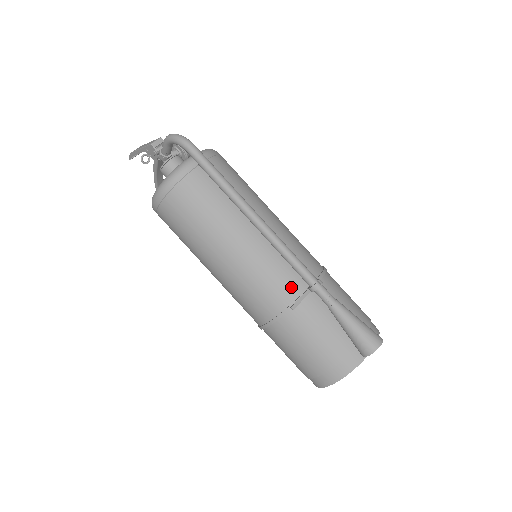
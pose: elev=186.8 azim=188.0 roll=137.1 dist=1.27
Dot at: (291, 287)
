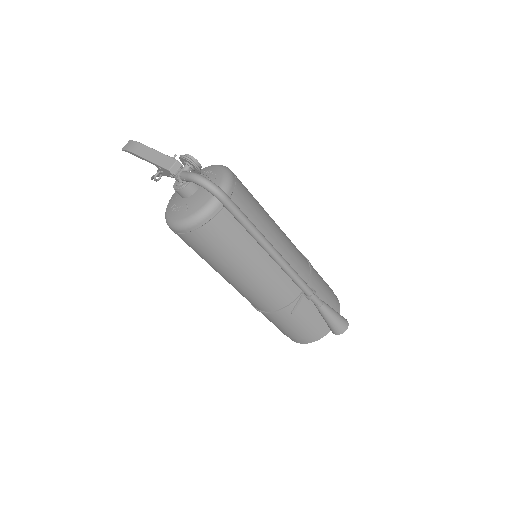
Dot at: (290, 294)
